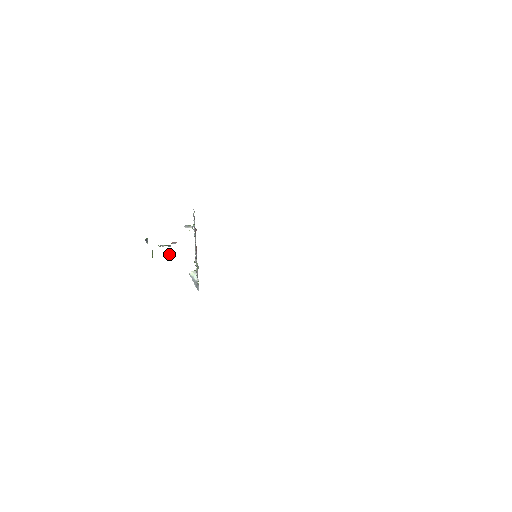
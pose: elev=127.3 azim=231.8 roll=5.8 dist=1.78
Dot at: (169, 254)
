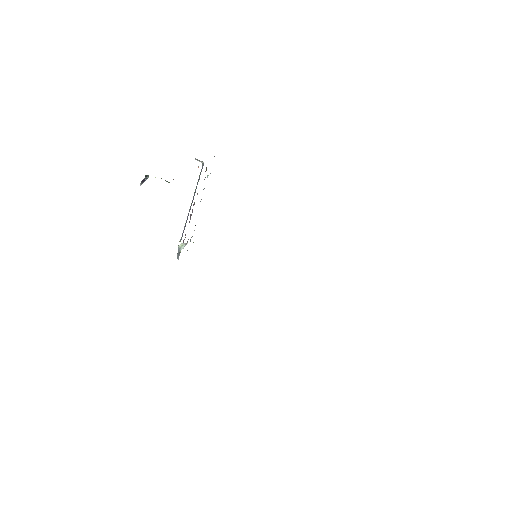
Dot at: occluded
